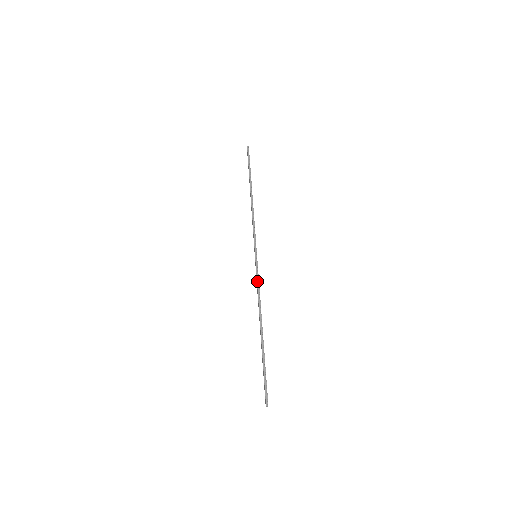
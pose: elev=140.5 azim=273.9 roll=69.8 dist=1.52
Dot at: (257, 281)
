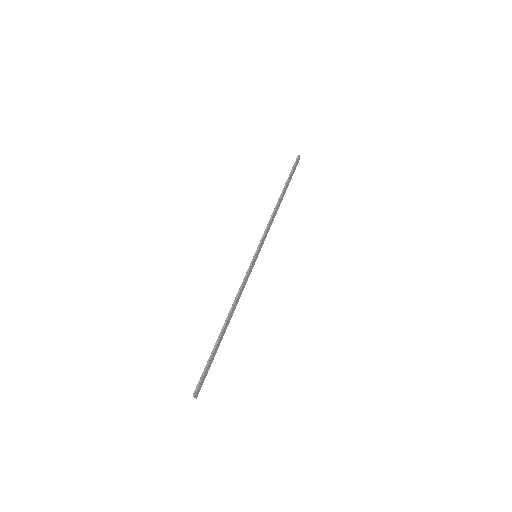
Dot at: (244, 278)
